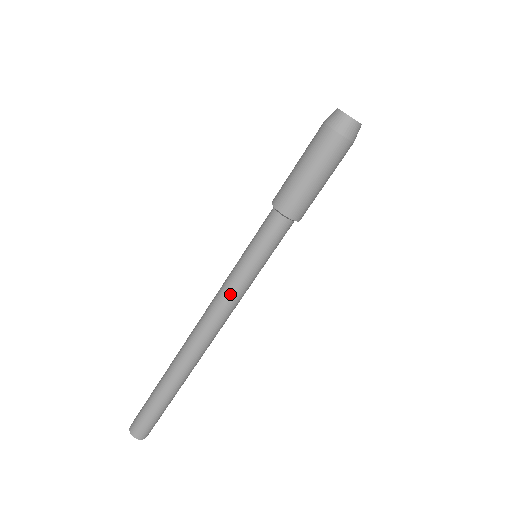
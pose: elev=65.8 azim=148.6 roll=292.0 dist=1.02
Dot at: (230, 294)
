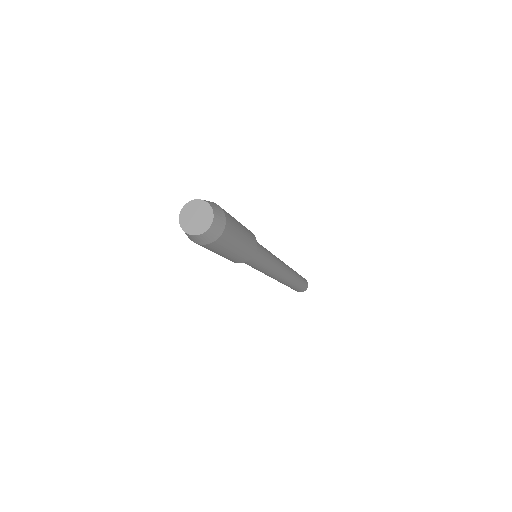
Dot at: occluded
